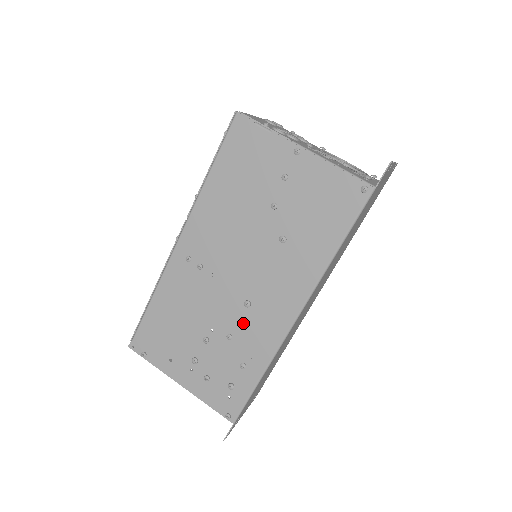
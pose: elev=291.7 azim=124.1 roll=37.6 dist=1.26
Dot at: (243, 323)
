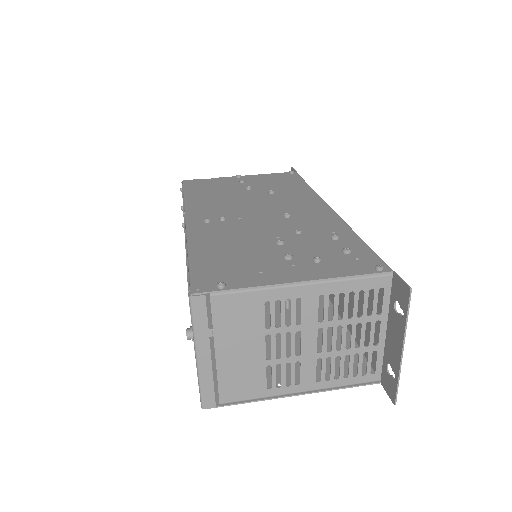
Dot at: (298, 224)
